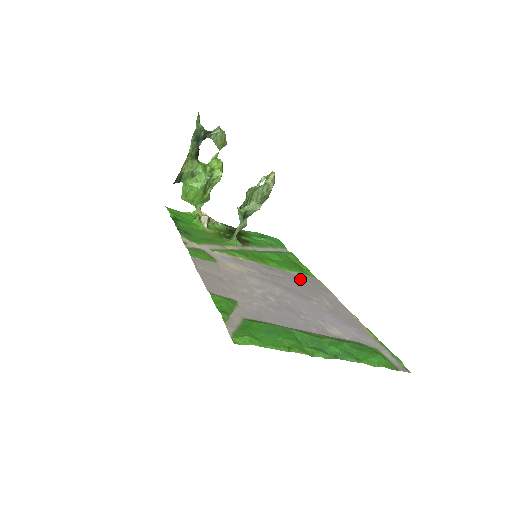
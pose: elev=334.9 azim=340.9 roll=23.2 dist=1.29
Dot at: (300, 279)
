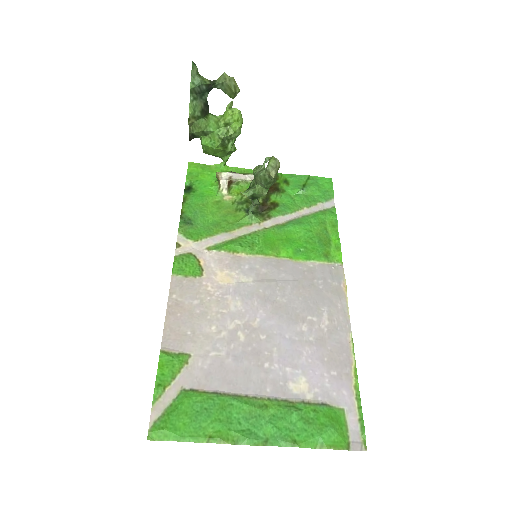
Dot at: (311, 276)
